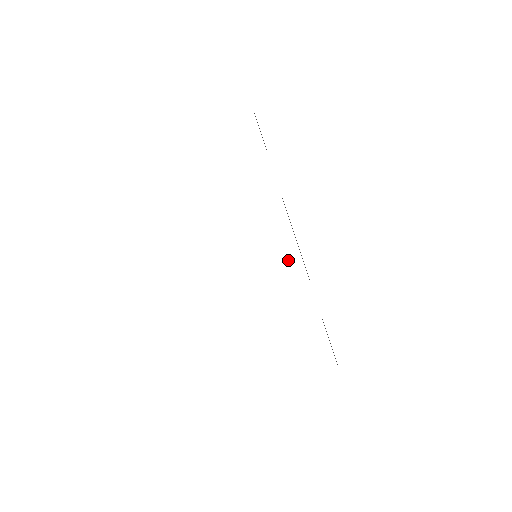
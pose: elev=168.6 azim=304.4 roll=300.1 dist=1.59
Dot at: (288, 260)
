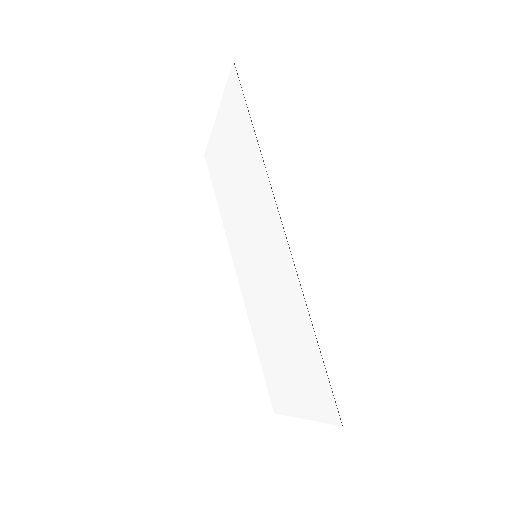
Dot at: (283, 268)
